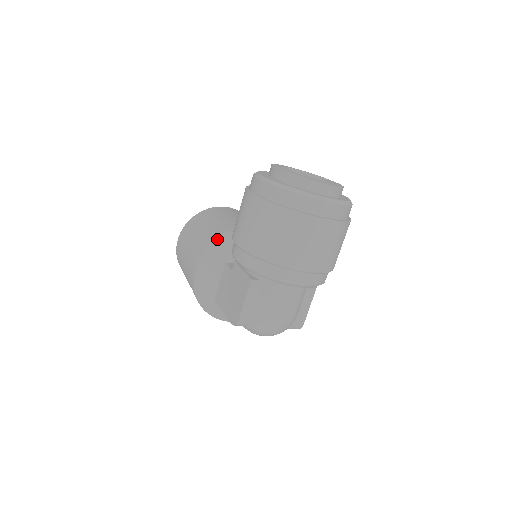
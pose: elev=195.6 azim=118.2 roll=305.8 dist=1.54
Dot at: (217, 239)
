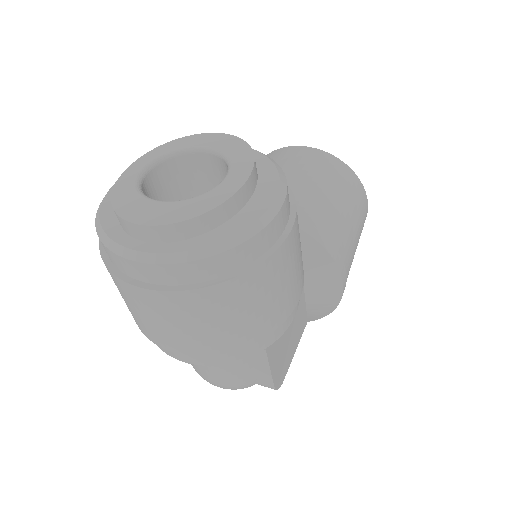
Dot at: occluded
